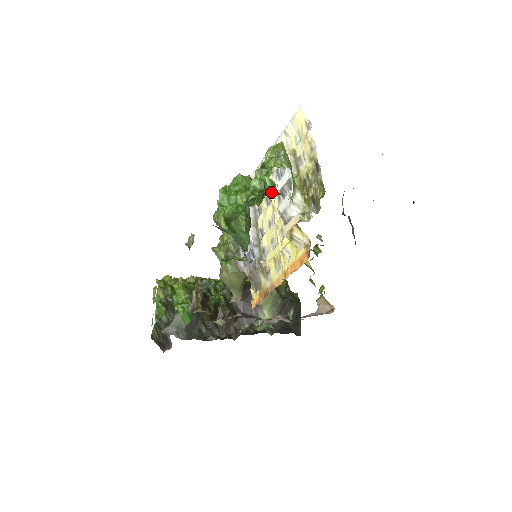
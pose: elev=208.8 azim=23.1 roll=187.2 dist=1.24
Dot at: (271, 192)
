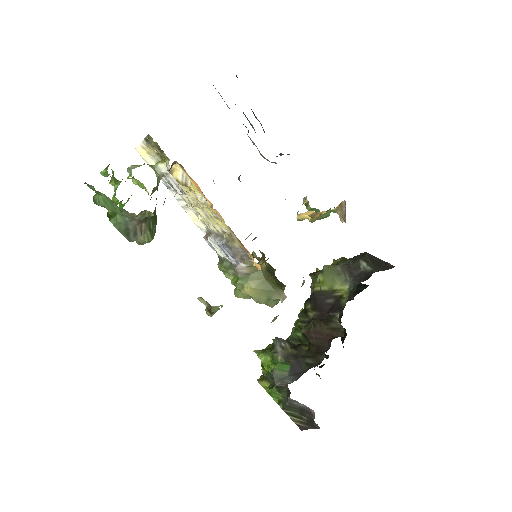
Dot at: (191, 205)
